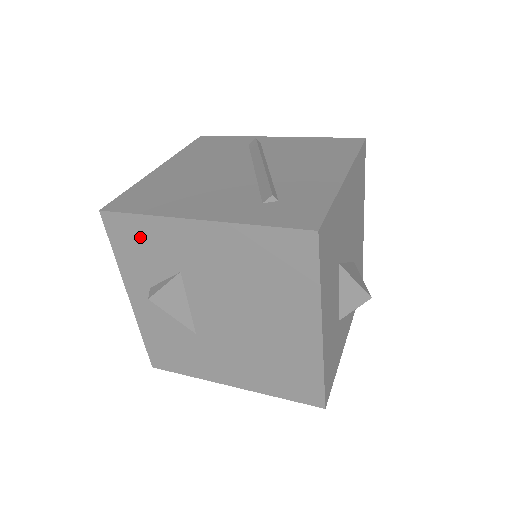
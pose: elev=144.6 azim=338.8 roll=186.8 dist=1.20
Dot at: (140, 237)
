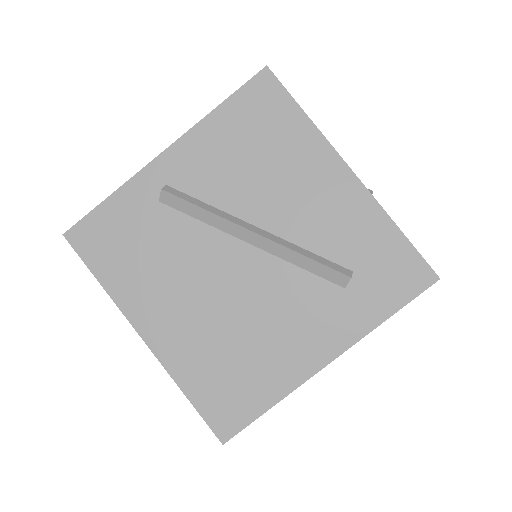
Dot at: occluded
